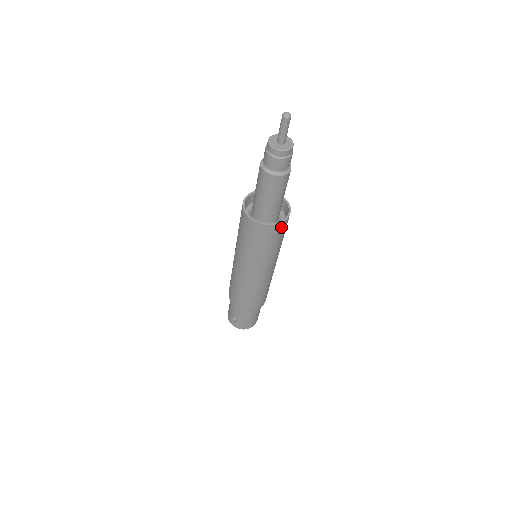
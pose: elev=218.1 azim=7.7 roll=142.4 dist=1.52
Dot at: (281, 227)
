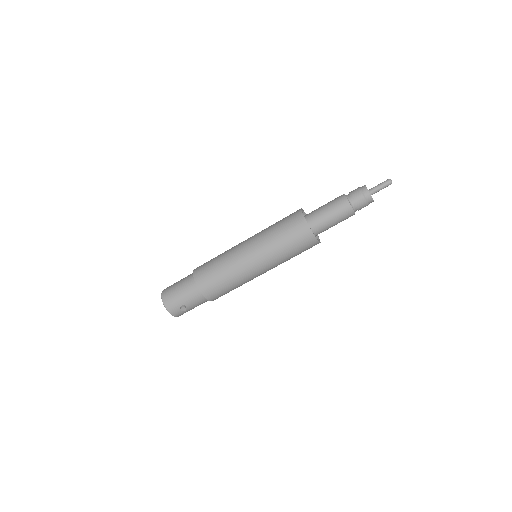
Dot at: occluded
